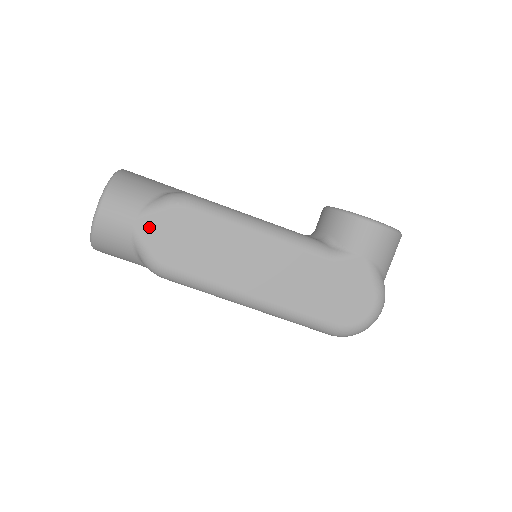
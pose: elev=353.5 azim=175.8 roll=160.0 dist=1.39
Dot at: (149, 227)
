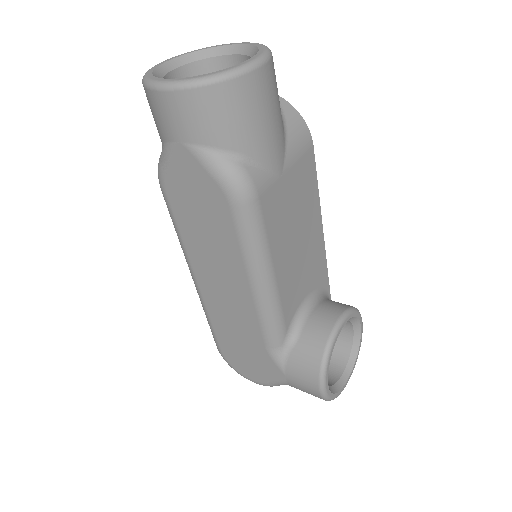
Dot at: (186, 163)
